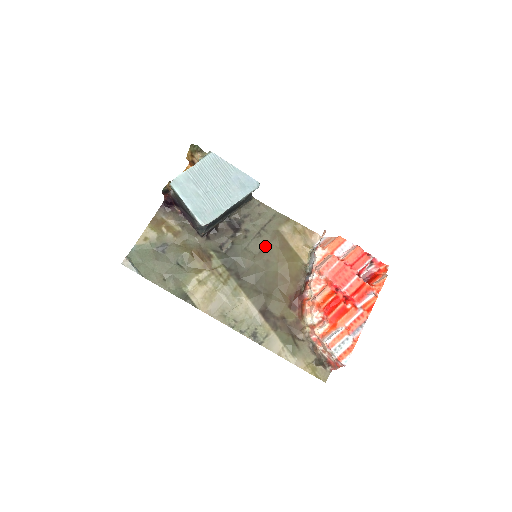
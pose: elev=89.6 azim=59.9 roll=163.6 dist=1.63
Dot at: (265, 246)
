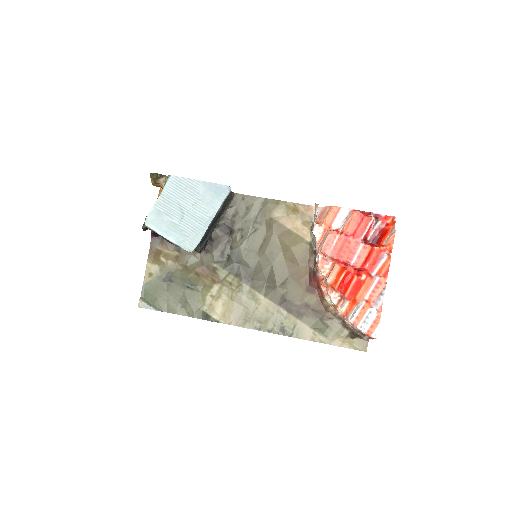
Dot at: (263, 239)
